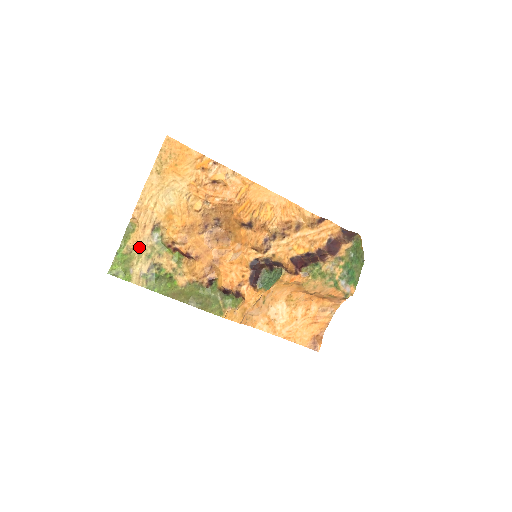
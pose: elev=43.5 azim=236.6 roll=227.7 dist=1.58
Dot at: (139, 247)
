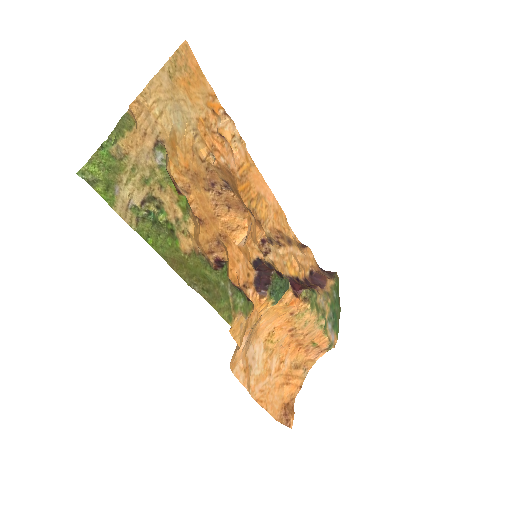
Dot at: (134, 158)
